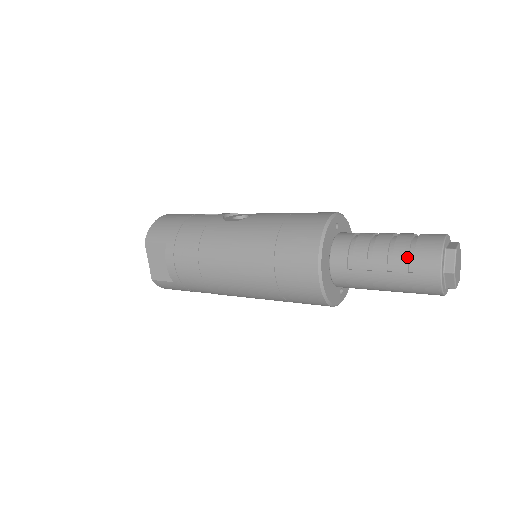
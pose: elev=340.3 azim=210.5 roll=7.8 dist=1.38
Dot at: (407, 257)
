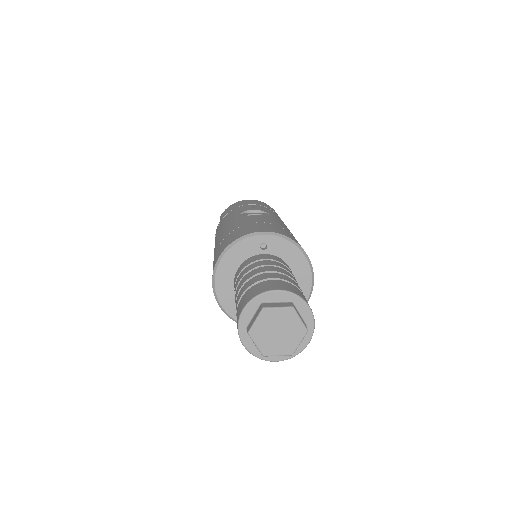
Dot at: (240, 296)
